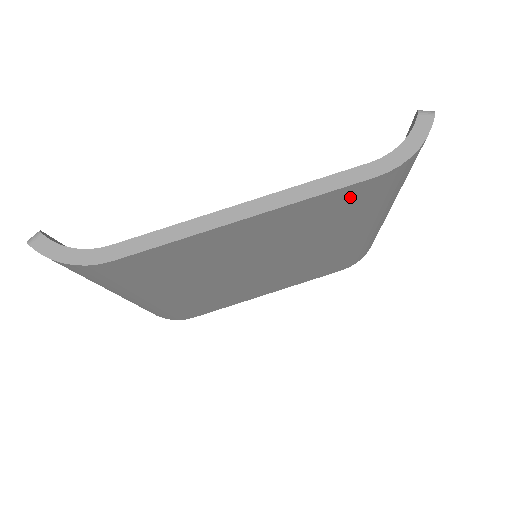
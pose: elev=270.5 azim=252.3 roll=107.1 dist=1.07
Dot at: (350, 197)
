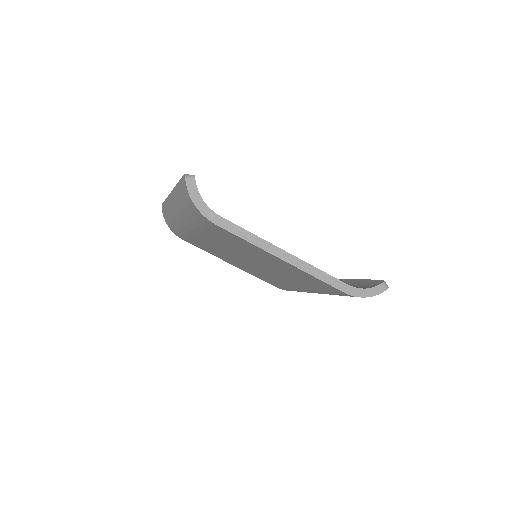
Dot at: (327, 287)
